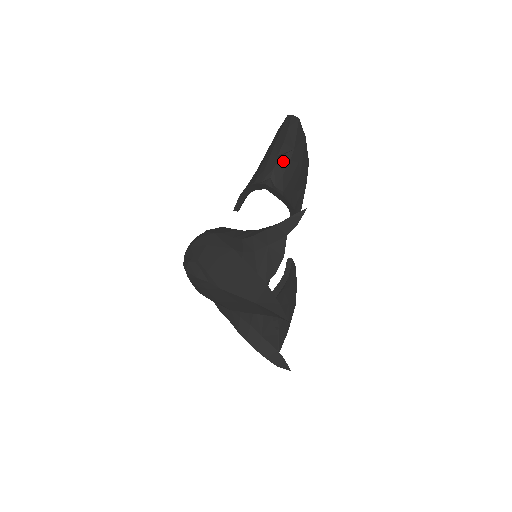
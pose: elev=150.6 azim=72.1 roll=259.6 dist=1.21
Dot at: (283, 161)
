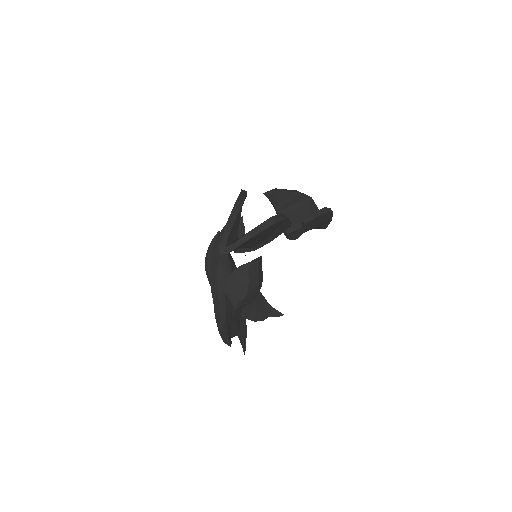
Dot at: occluded
